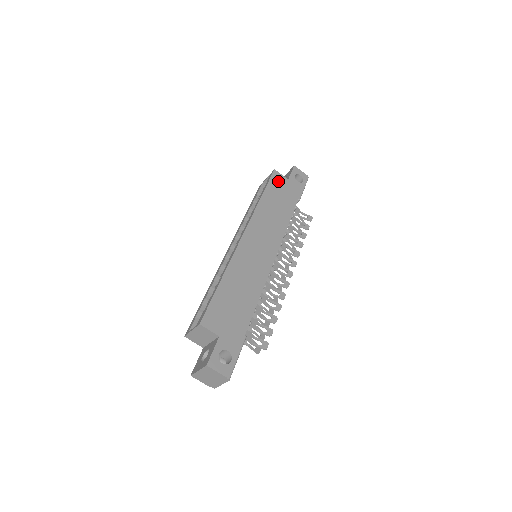
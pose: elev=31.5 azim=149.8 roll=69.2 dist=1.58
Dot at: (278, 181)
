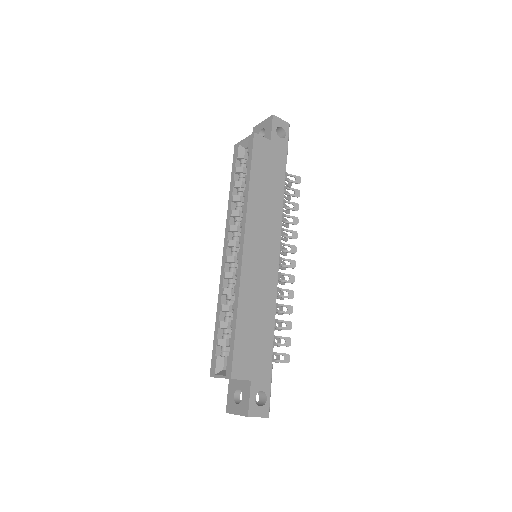
Dot at: (261, 149)
